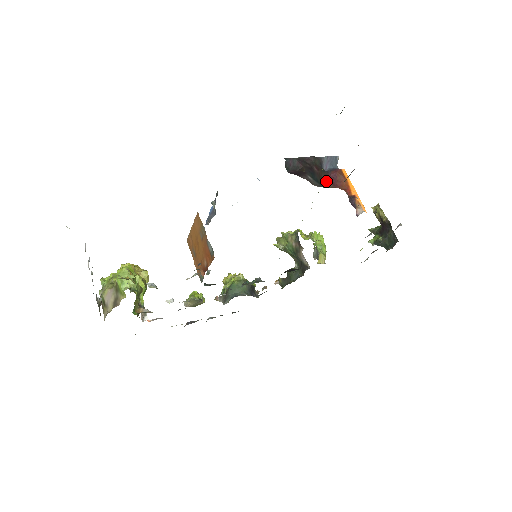
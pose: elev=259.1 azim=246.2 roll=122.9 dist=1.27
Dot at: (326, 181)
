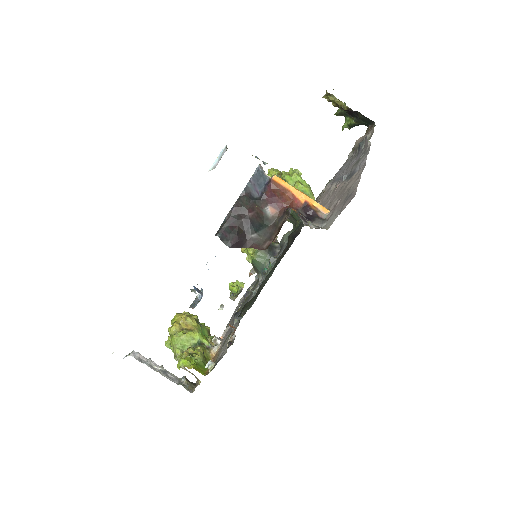
Dot at: (268, 211)
